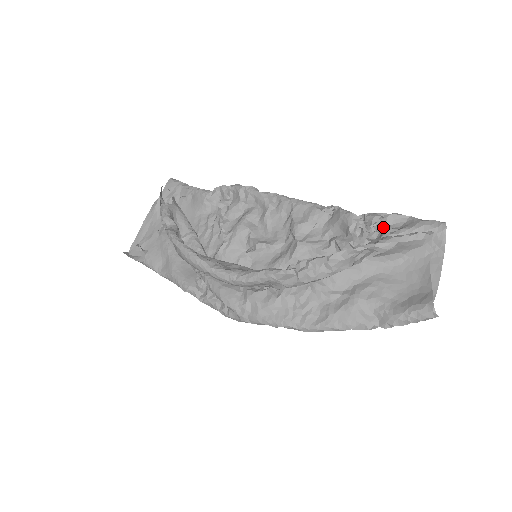
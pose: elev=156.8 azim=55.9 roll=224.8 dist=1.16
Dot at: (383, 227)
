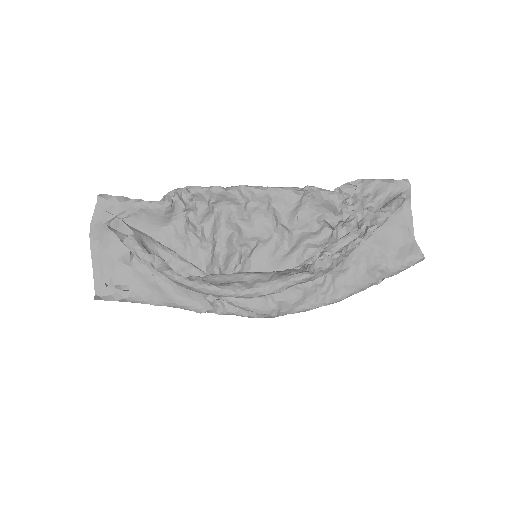
Dot at: (361, 197)
